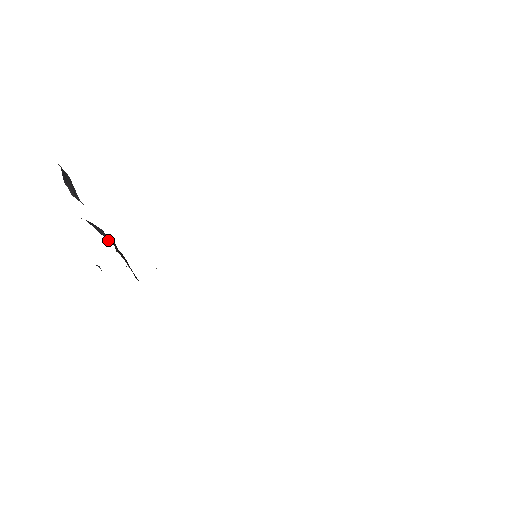
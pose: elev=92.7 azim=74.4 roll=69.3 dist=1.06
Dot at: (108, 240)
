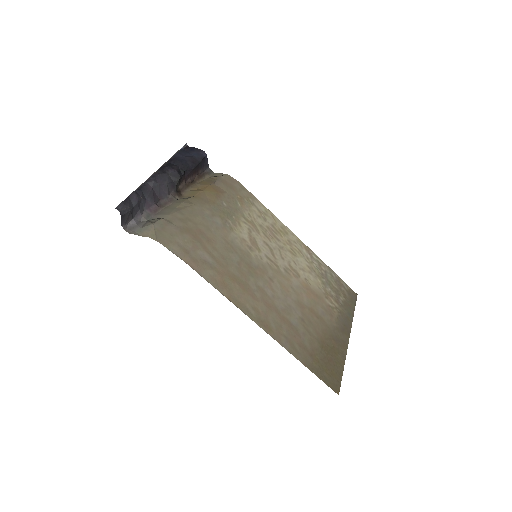
Dot at: (168, 196)
